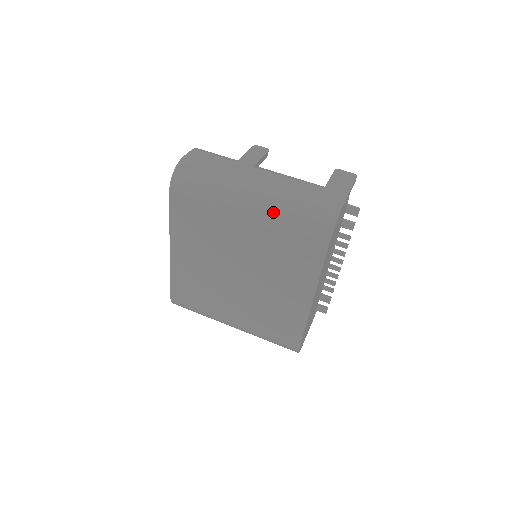
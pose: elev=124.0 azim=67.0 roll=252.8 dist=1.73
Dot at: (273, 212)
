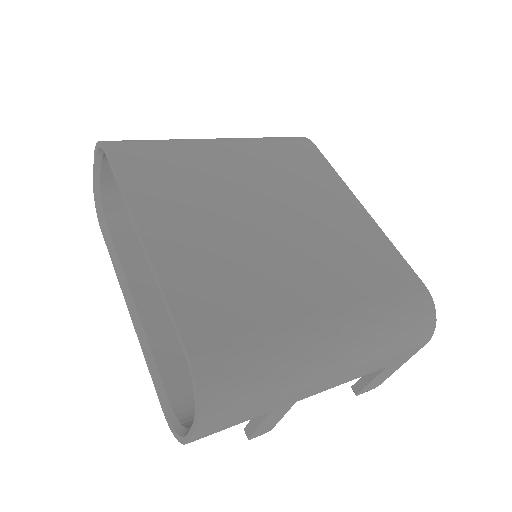
Dot at: (243, 138)
